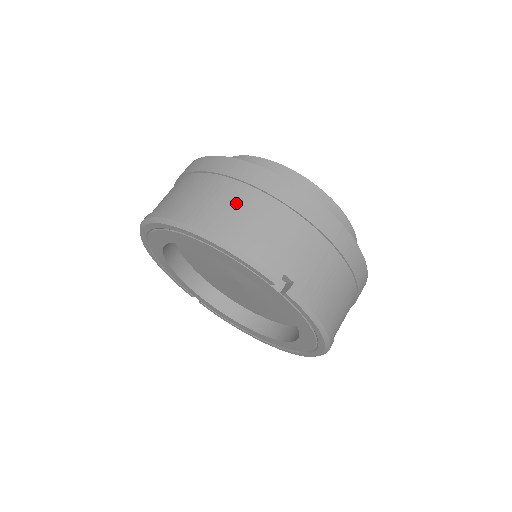
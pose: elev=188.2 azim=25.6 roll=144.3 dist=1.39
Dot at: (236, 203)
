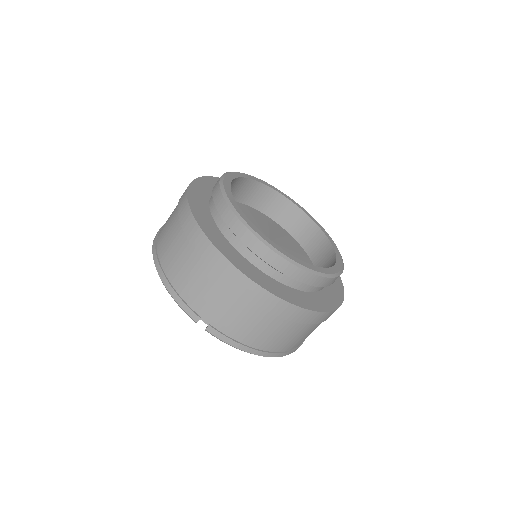
Dot at: (178, 253)
